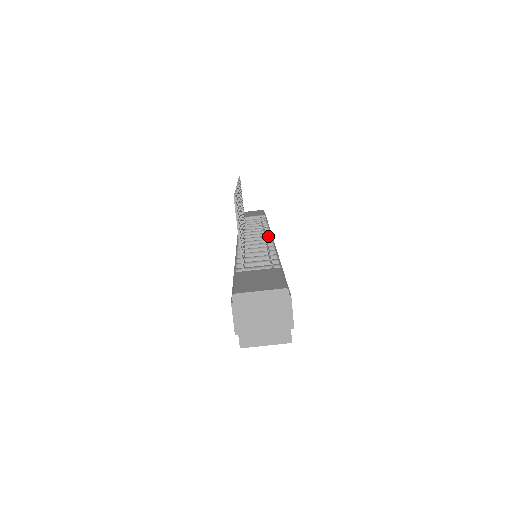
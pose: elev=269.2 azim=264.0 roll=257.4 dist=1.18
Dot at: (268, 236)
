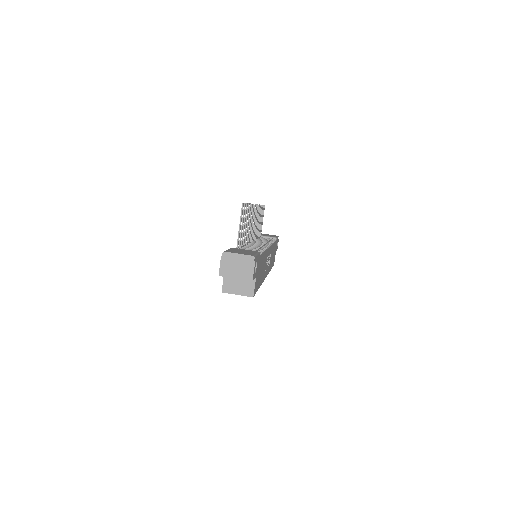
Dot at: (267, 244)
